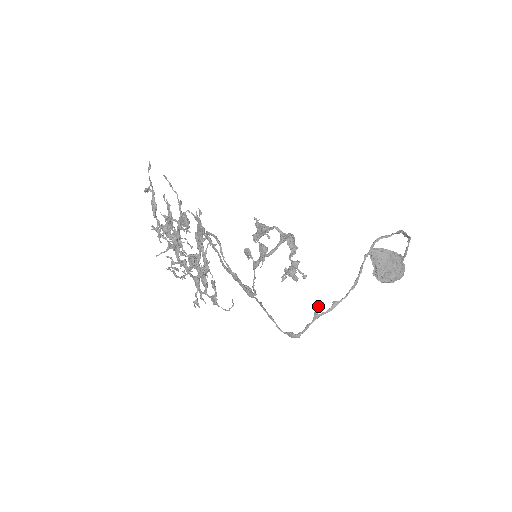
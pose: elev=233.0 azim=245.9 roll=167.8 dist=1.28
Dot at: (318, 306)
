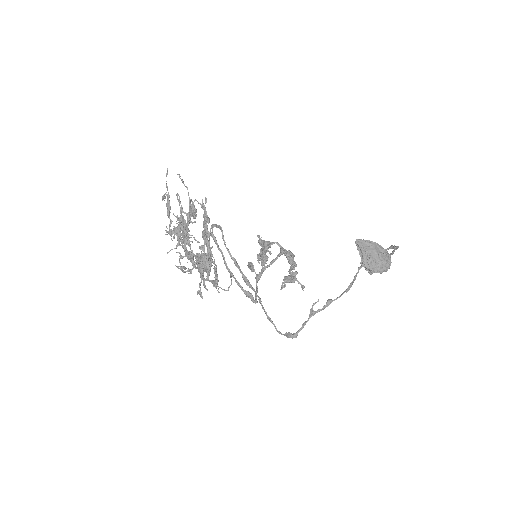
Dot at: (313, 303)
